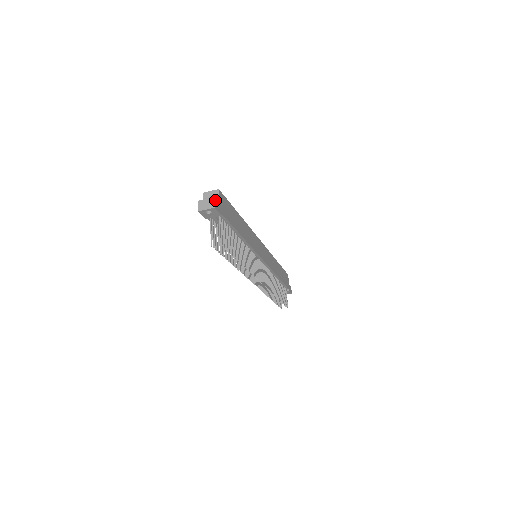
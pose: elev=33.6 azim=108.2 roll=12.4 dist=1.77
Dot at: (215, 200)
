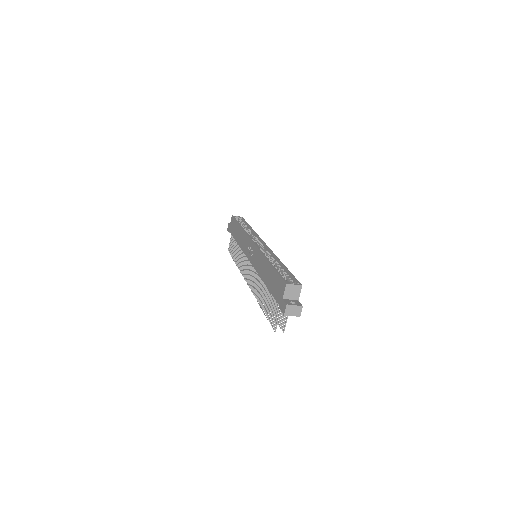
Dot at: (301, 306)
